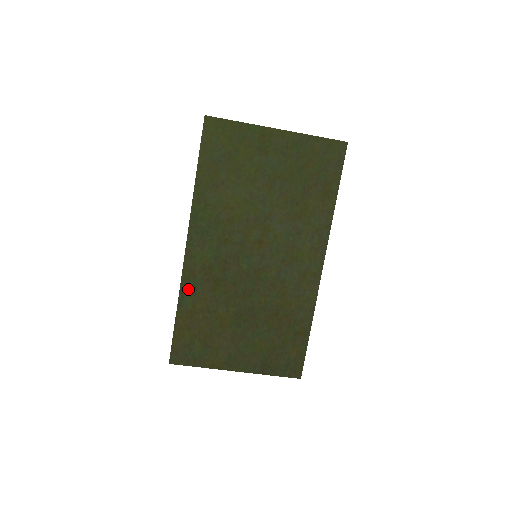
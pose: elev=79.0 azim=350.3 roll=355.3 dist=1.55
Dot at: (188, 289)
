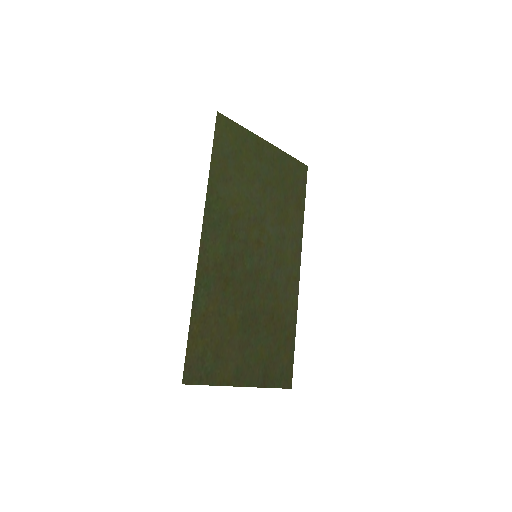
Dot at: (202, 288)
